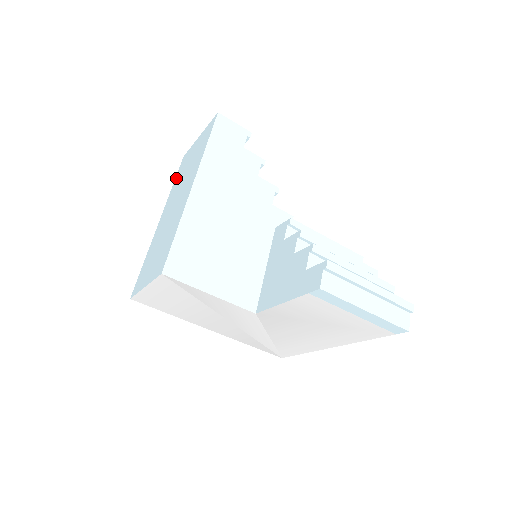
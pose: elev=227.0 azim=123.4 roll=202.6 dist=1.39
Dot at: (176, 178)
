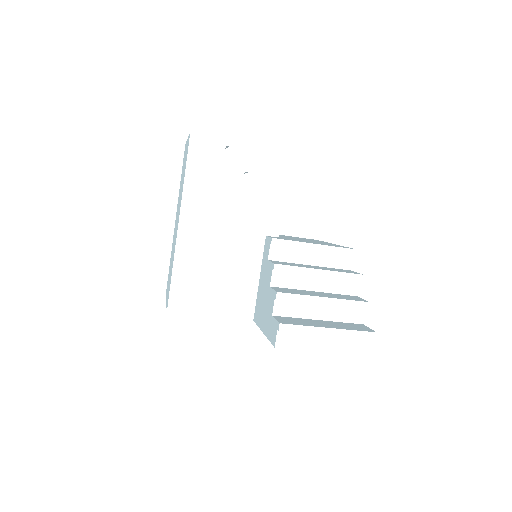
Dot at: (181, 174)
